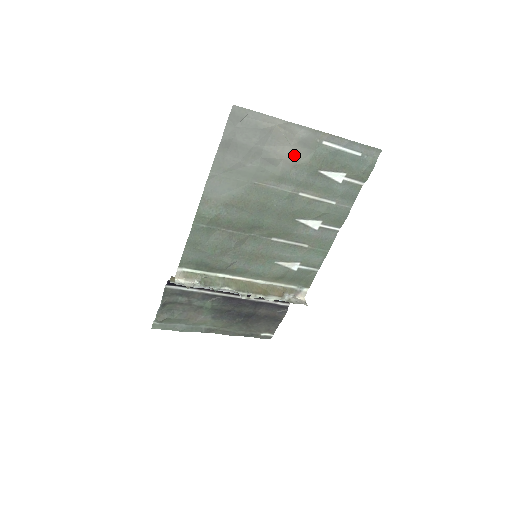
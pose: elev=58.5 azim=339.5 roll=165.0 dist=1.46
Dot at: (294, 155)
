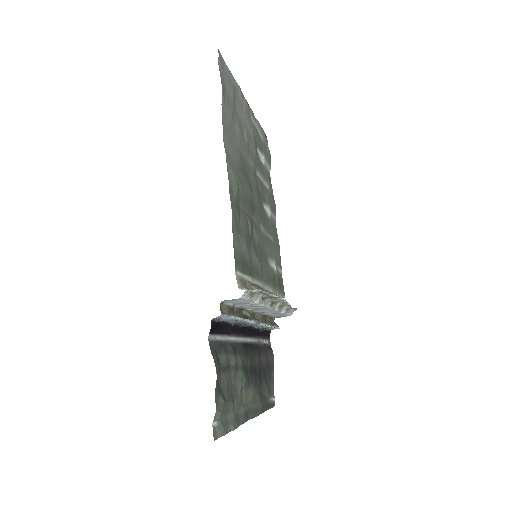
Dot at: (246, 125)
